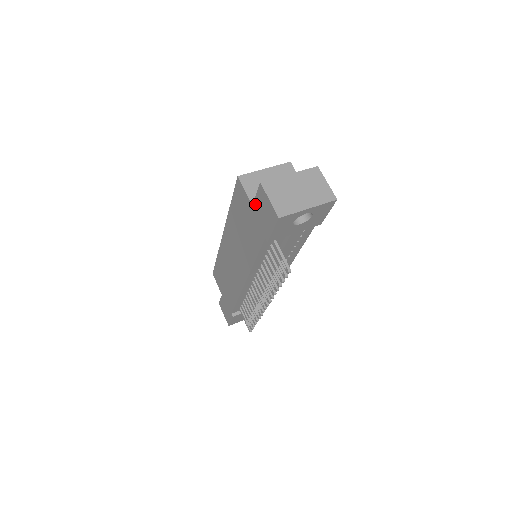
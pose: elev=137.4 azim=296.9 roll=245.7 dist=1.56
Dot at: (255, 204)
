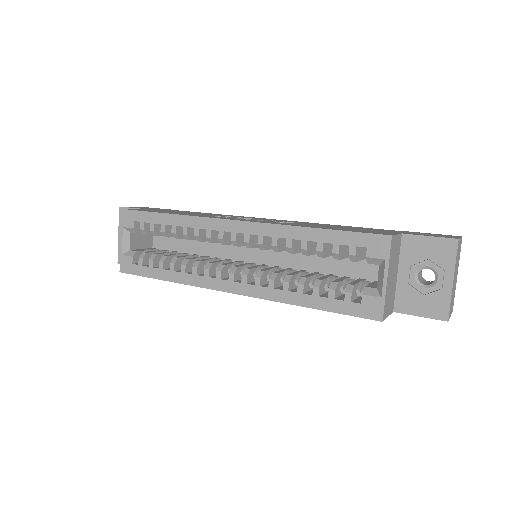
Dot at: (405, 313)
